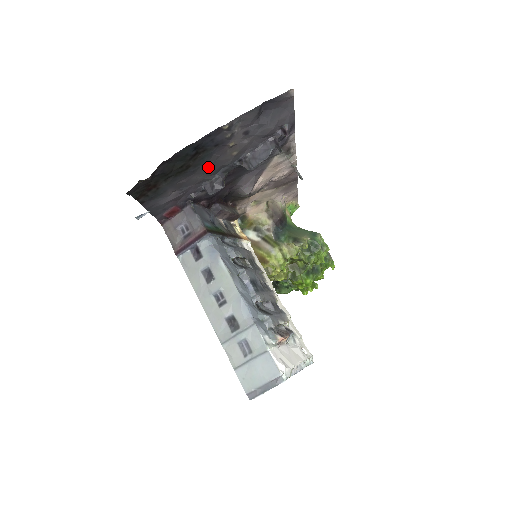
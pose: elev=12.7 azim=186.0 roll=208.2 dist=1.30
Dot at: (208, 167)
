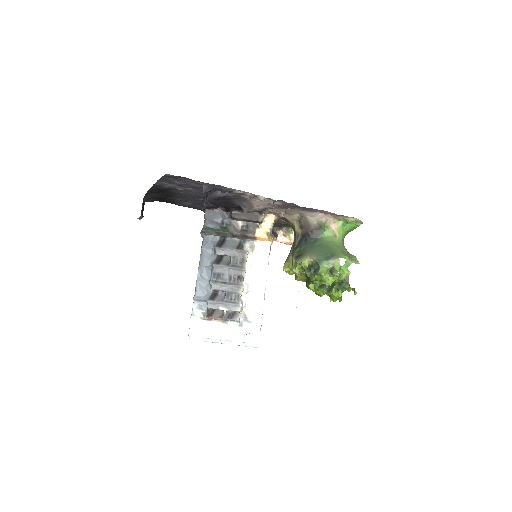
Dot at: (186, 196)
